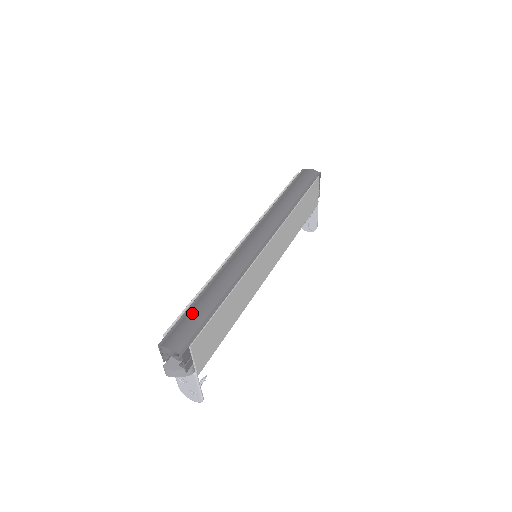
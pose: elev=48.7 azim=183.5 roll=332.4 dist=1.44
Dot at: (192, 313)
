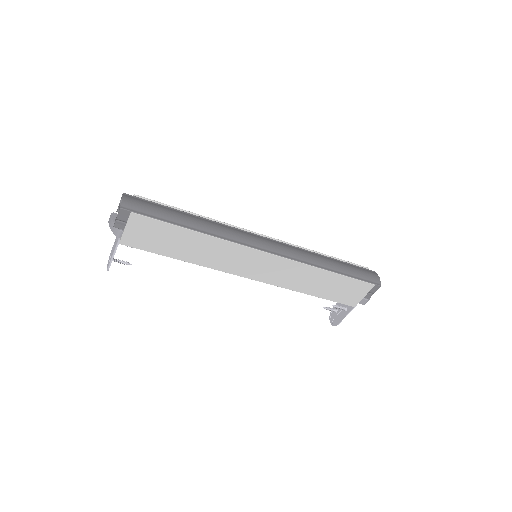
Dot at: (164, 208)
